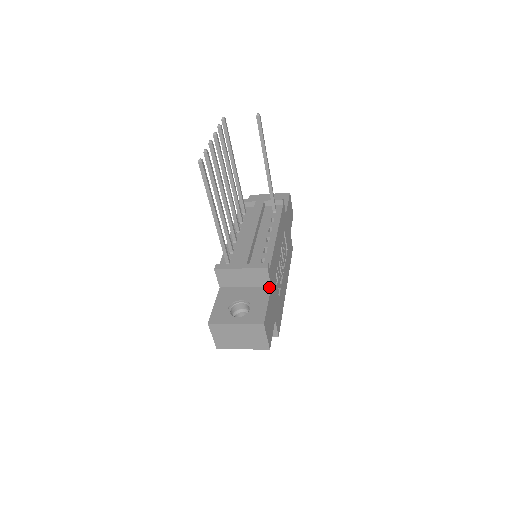
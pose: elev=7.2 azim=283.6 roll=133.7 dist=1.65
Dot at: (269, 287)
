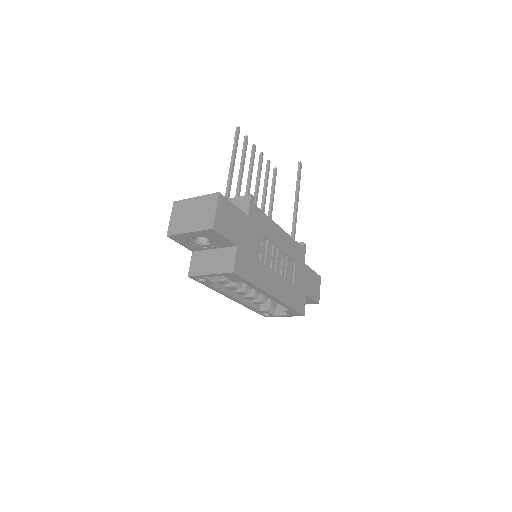
Dot at: (246, 216)
